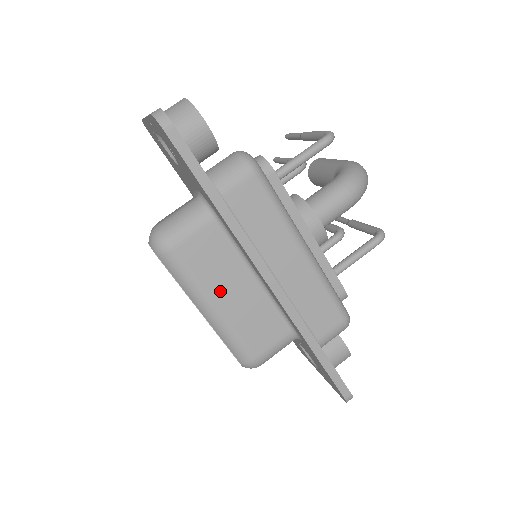
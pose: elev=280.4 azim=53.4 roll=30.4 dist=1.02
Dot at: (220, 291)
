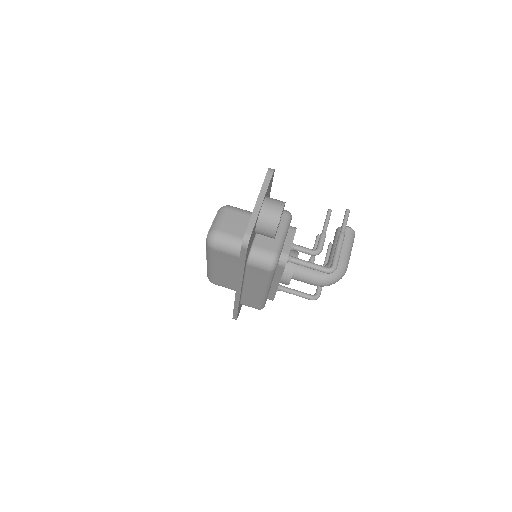
Dot at: (220, 267)
